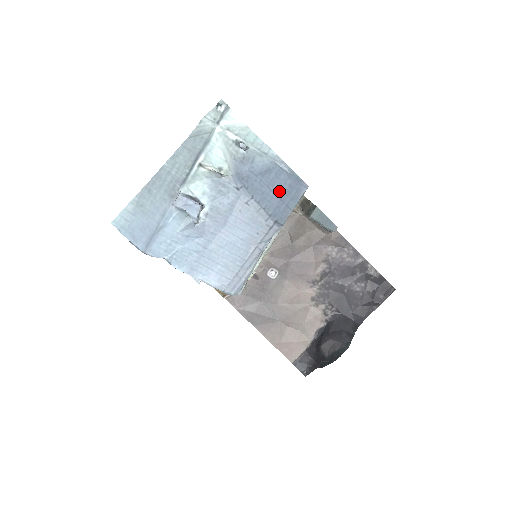
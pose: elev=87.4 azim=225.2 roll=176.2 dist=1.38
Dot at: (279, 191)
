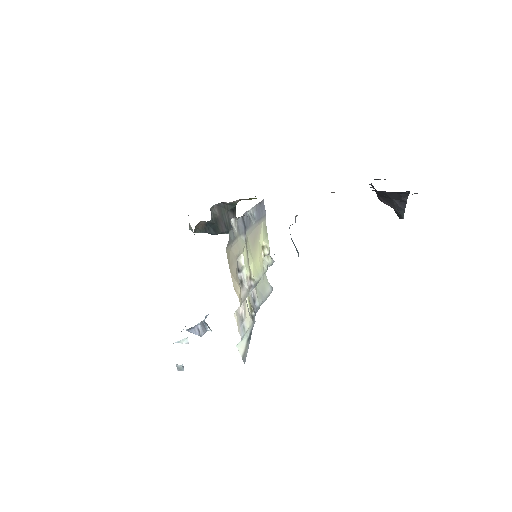
Dot at: occluded
